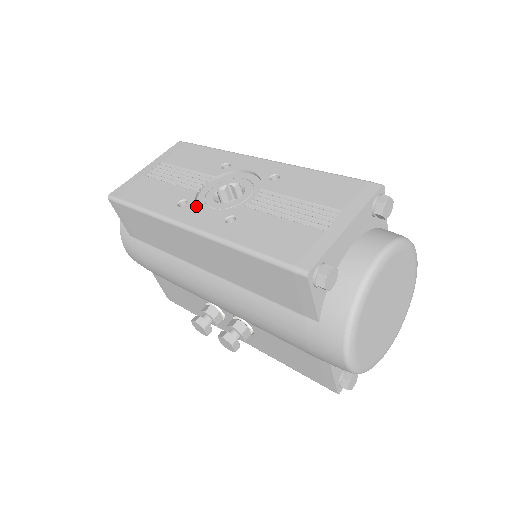
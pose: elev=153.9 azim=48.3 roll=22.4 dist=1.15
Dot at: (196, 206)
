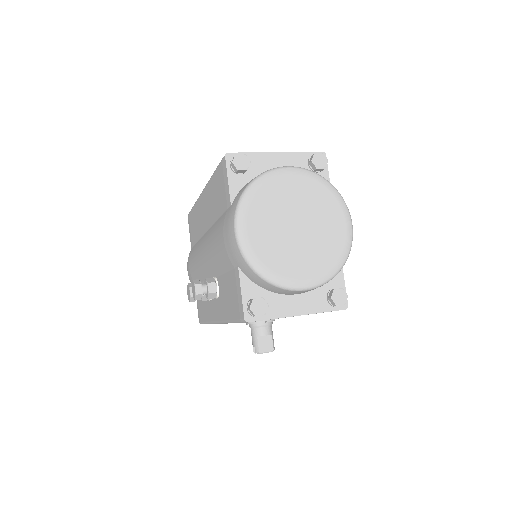
Dot at: occluded
